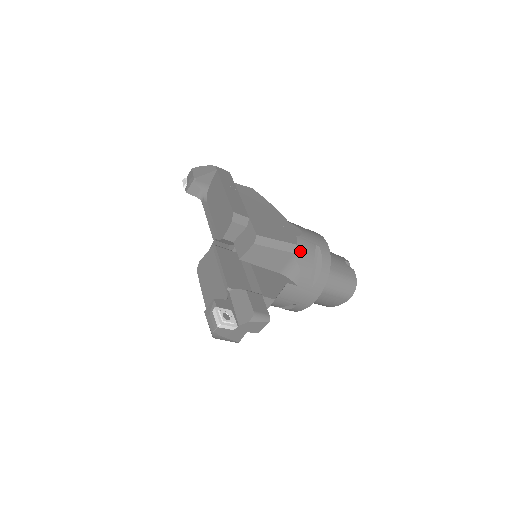
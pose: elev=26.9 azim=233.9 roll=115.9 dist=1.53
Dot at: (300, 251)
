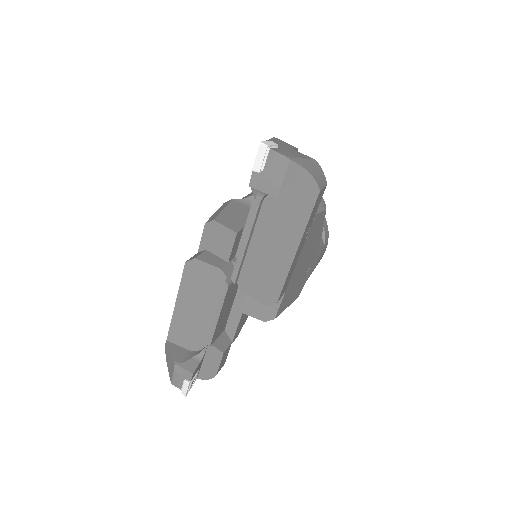
Dot at: occluded
